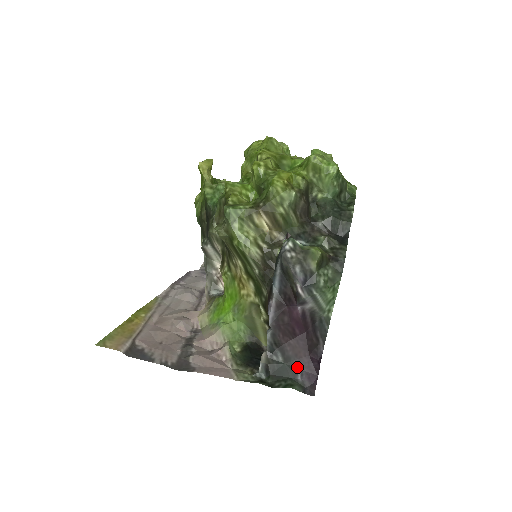
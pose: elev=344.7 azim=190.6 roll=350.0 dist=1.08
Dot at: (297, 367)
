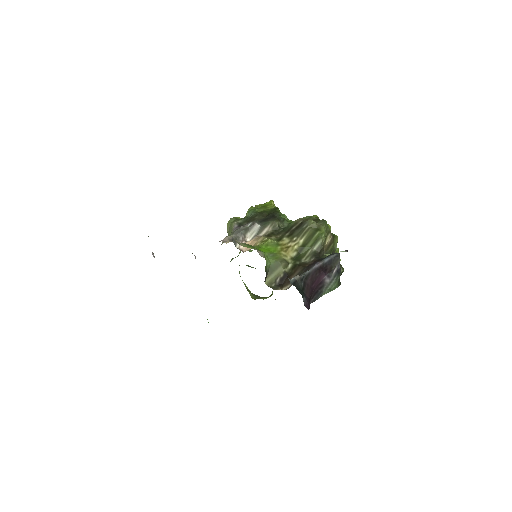
Dot at: (305, 296)
